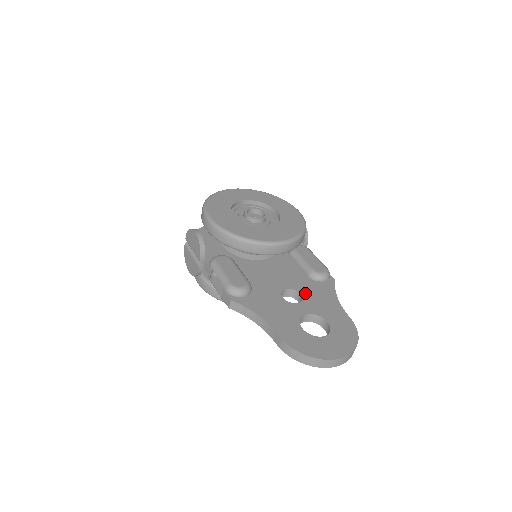
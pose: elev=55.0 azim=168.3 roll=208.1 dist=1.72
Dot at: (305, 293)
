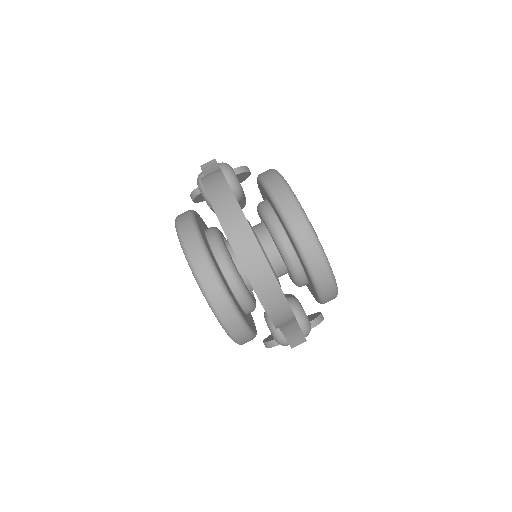
Dot at: occluded
